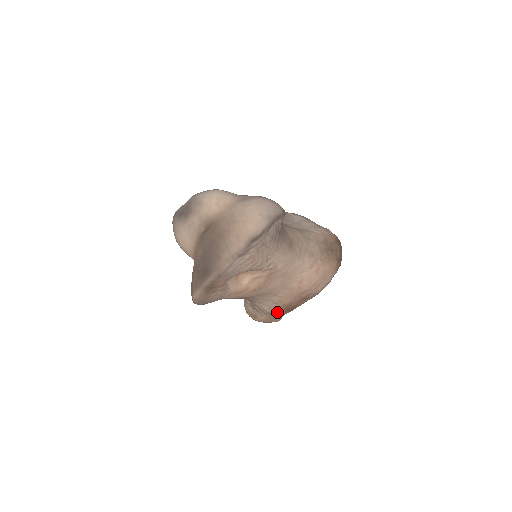
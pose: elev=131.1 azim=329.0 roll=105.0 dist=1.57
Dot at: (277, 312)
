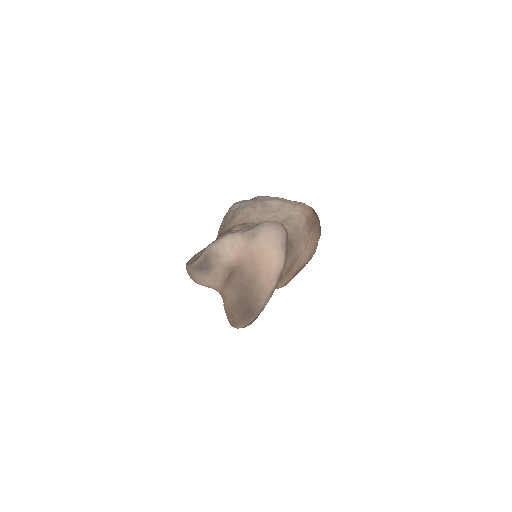
Dot at: occluded
